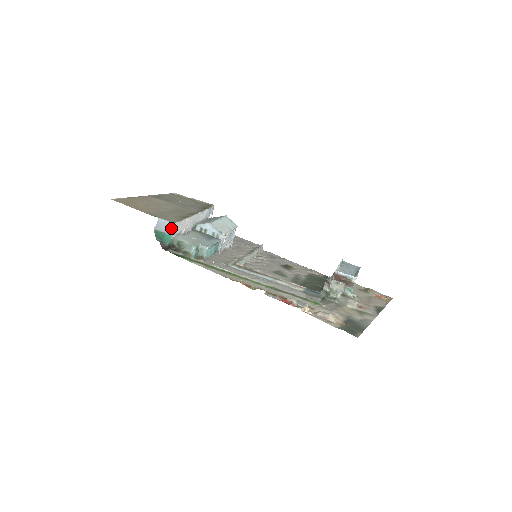
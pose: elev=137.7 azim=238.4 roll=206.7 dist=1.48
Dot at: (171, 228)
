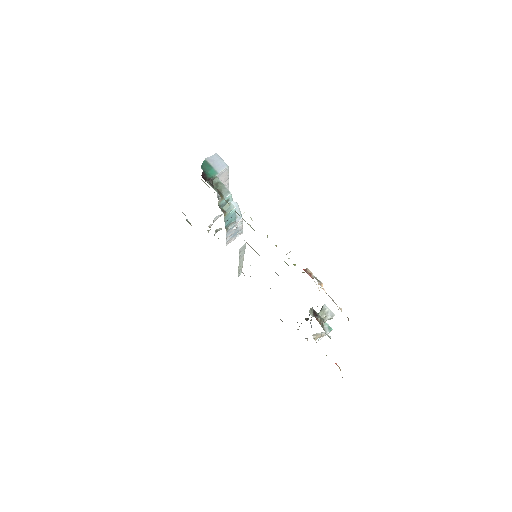
Dot at: (222, 167)
